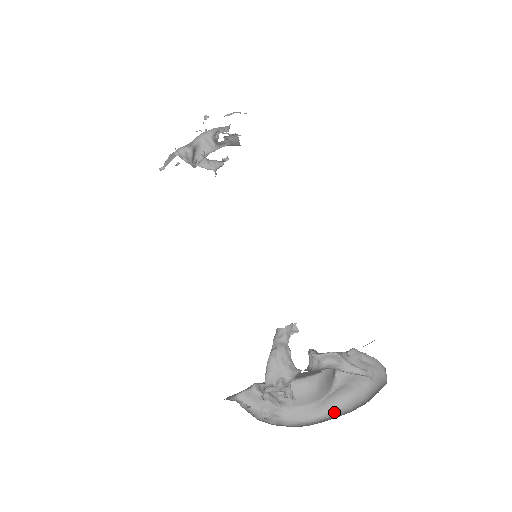
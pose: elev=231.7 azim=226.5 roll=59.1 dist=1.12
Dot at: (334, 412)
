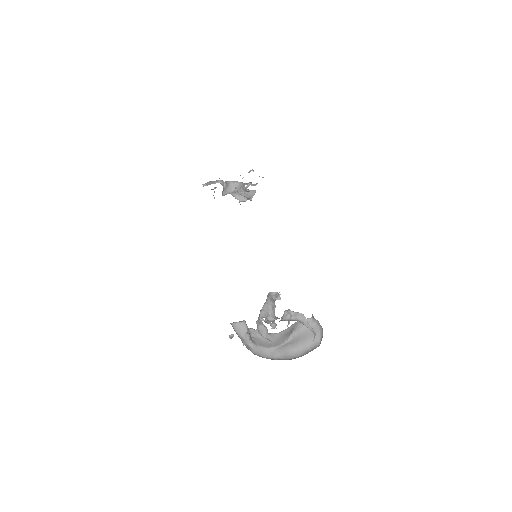
Dot at: (281, 358)
